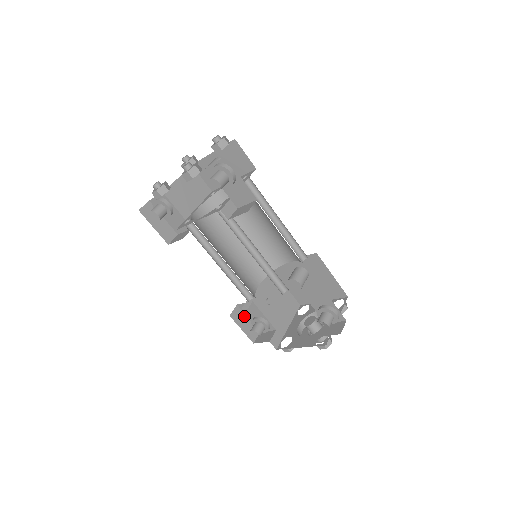
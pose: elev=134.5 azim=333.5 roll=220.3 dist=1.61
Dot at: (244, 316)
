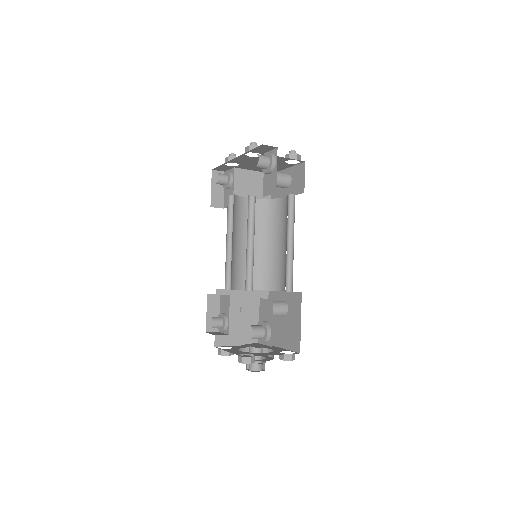
Dot at: (218, 307)
